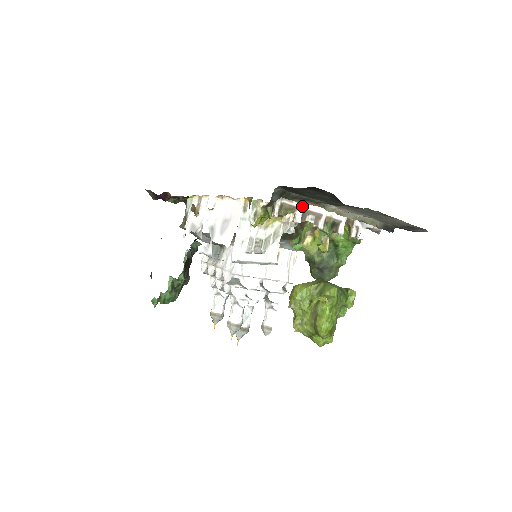
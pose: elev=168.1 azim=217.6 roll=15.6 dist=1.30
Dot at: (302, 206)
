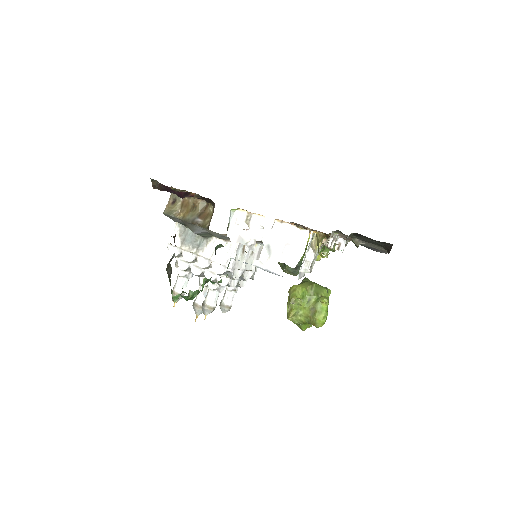
Dot at: (334, 235)
